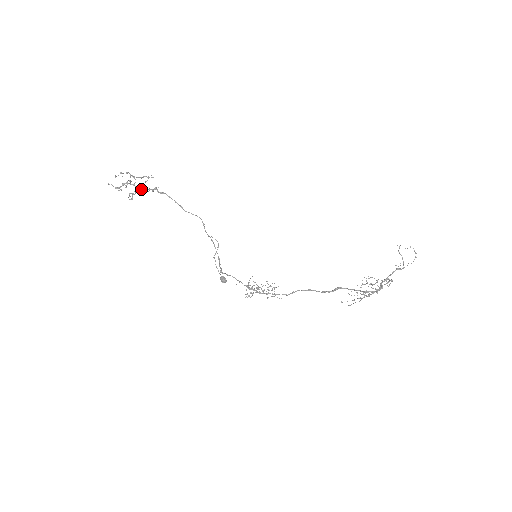
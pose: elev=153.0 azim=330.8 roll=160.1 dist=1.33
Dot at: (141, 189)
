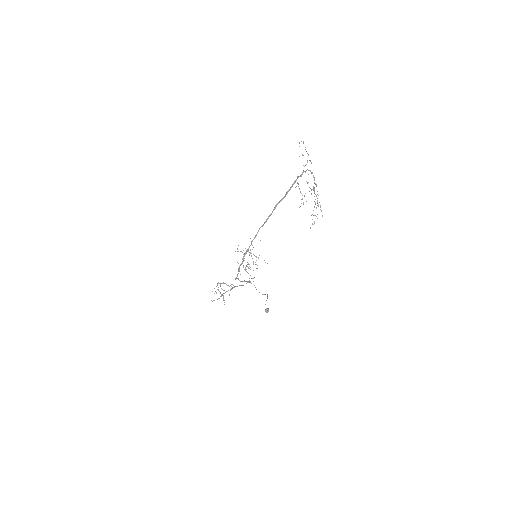
Dot at: (222, 289)
